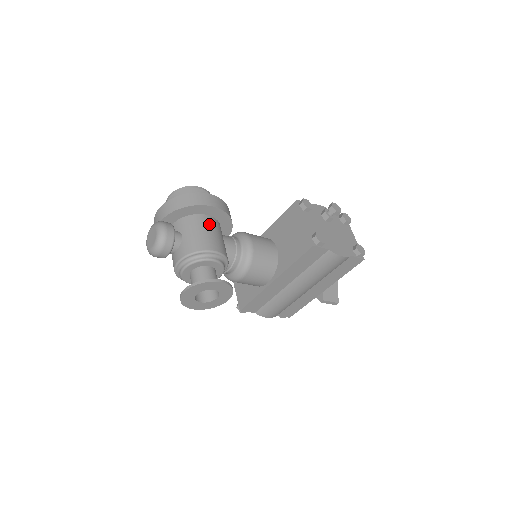
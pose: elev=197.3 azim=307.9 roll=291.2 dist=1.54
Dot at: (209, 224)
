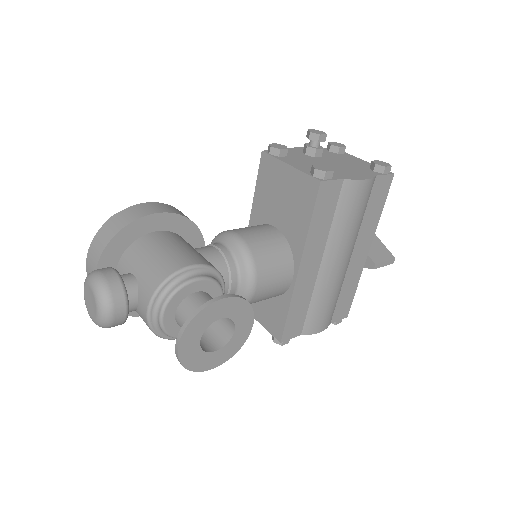
Dot at: (164, 240)
